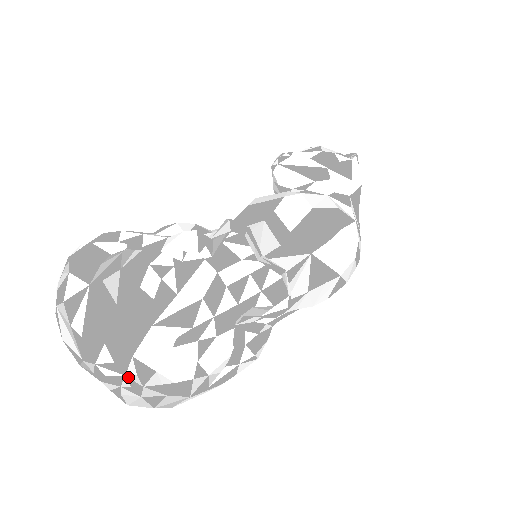
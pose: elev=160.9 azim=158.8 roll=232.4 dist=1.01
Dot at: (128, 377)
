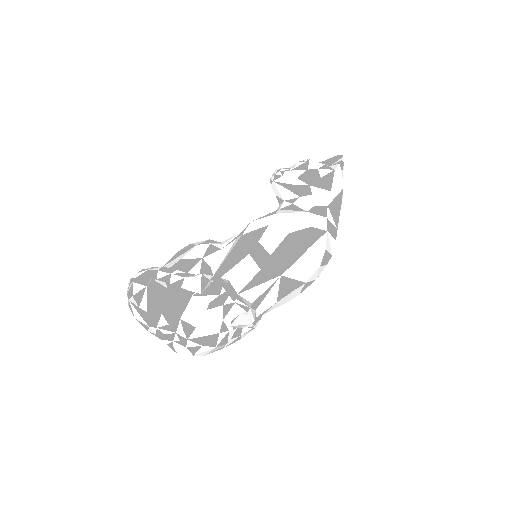
Dot at: (178, 334)
